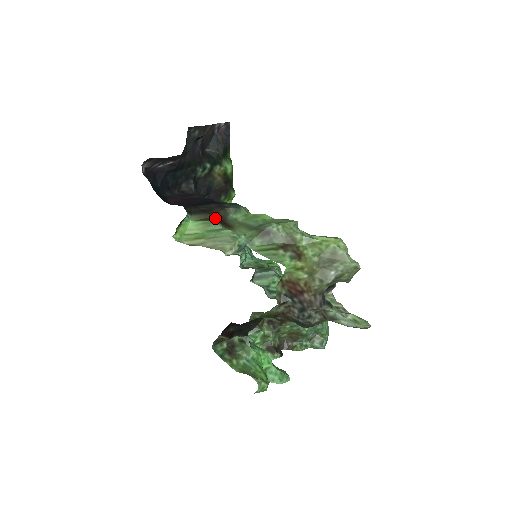
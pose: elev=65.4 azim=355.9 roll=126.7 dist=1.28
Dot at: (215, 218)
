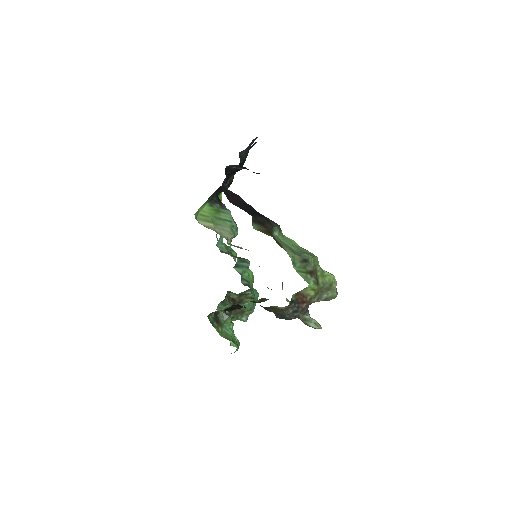
Dot at: (270, 233)
